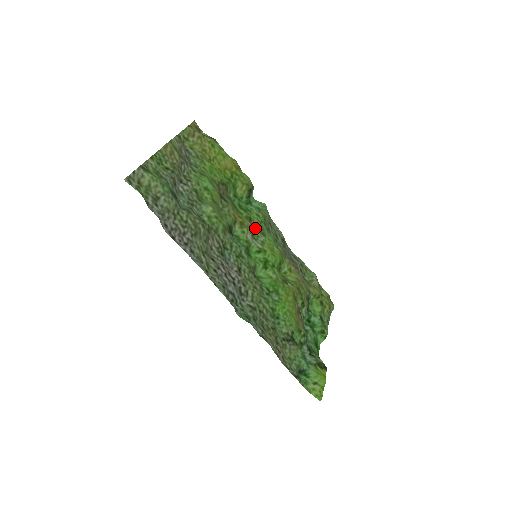
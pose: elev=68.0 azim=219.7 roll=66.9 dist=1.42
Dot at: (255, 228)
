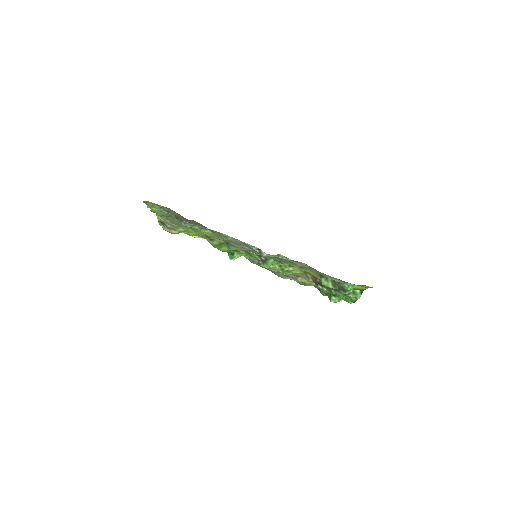
Dot at: occluded
